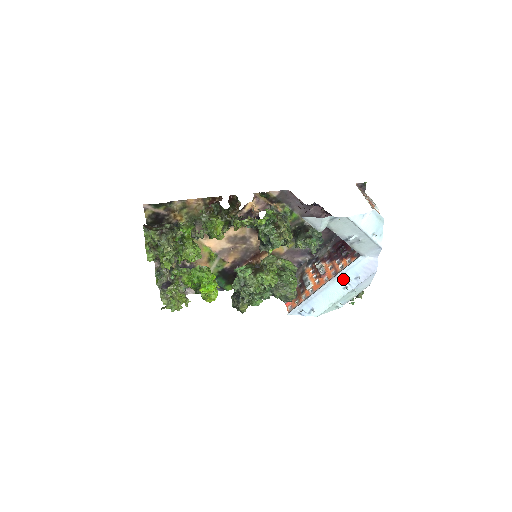
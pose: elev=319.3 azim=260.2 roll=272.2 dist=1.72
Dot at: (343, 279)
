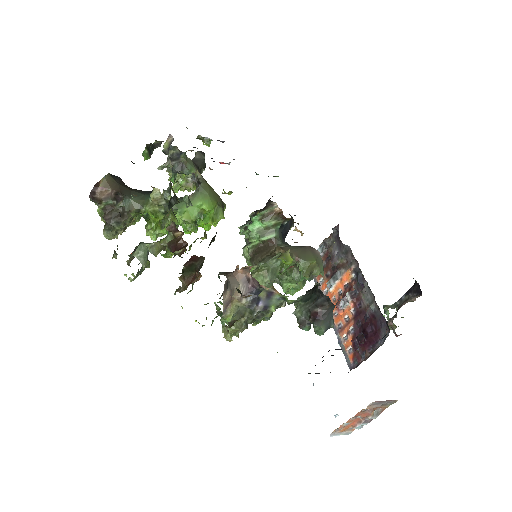
Dot at: occluded
